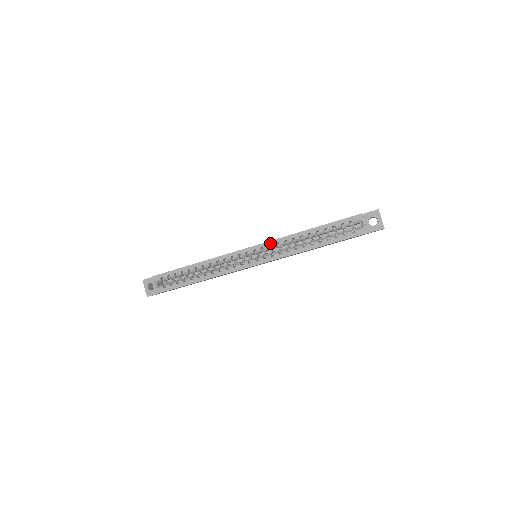
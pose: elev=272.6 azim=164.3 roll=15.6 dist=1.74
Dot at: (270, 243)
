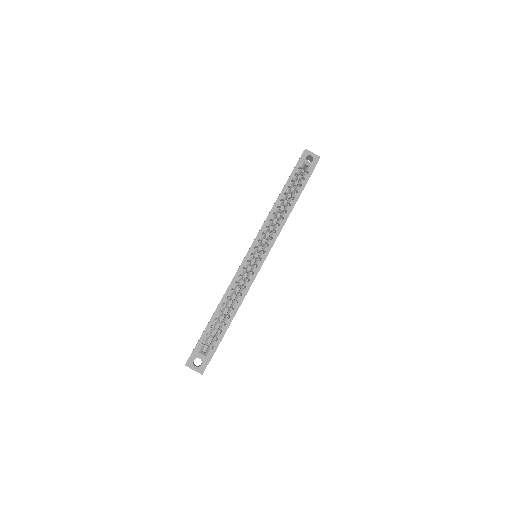
Dot at: (261, 231)
